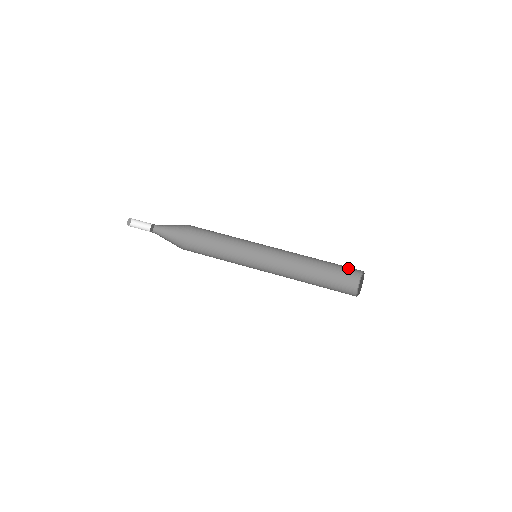
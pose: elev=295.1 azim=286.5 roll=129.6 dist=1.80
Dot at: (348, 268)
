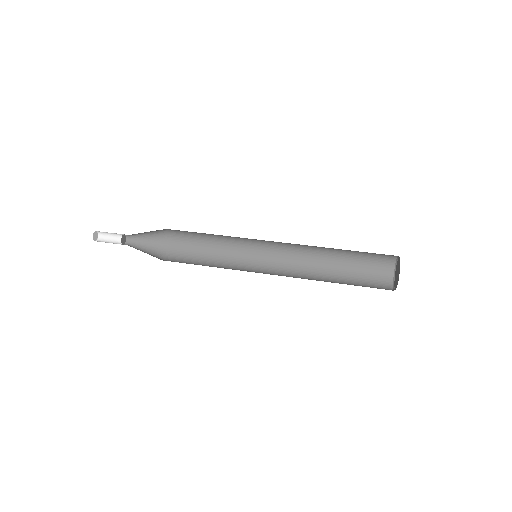
Dot at: (375, 264)
